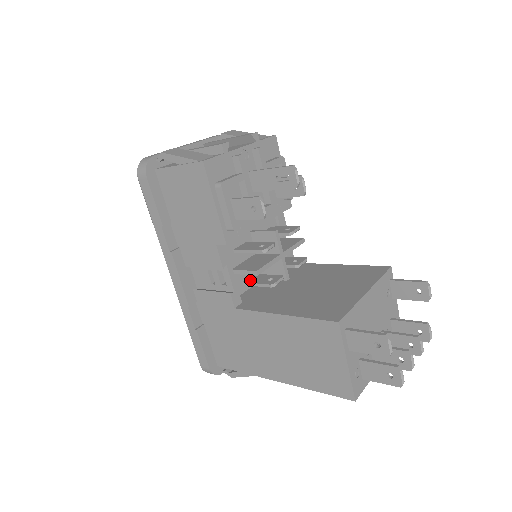
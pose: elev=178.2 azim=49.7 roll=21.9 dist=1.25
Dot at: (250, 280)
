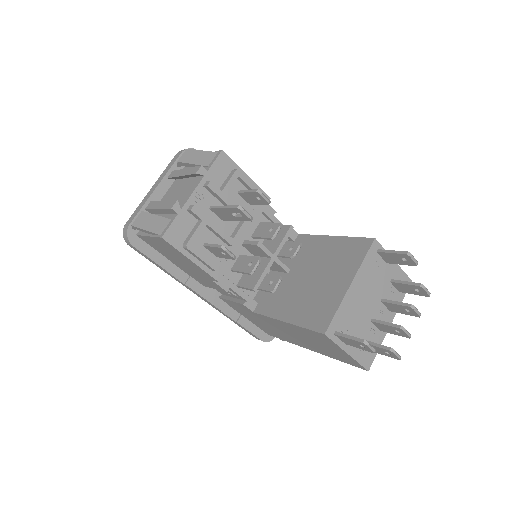
Dot at: occluded
